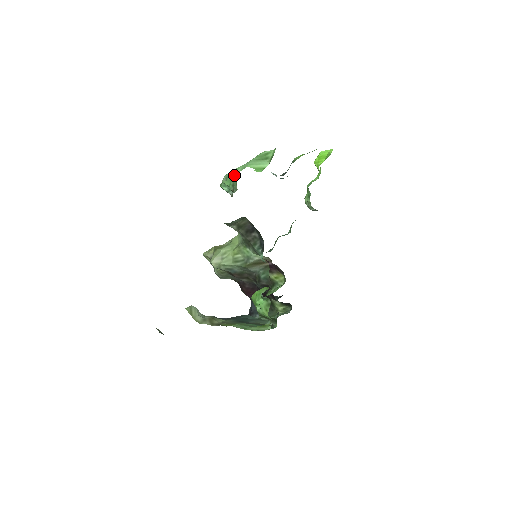
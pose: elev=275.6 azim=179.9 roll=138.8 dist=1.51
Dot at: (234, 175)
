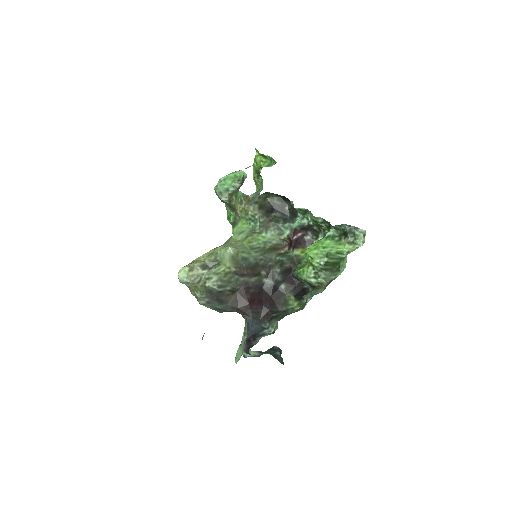
Dot at: (241, 171)
